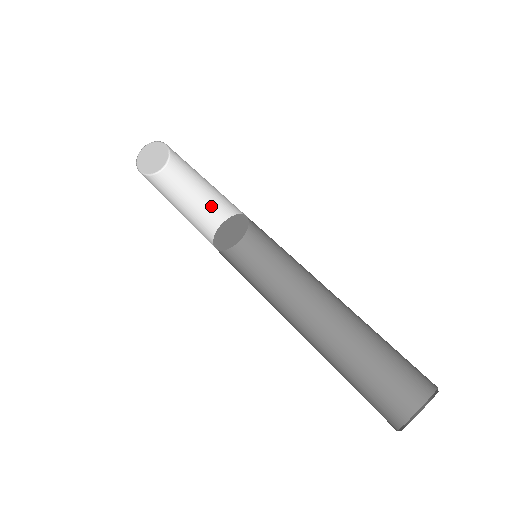
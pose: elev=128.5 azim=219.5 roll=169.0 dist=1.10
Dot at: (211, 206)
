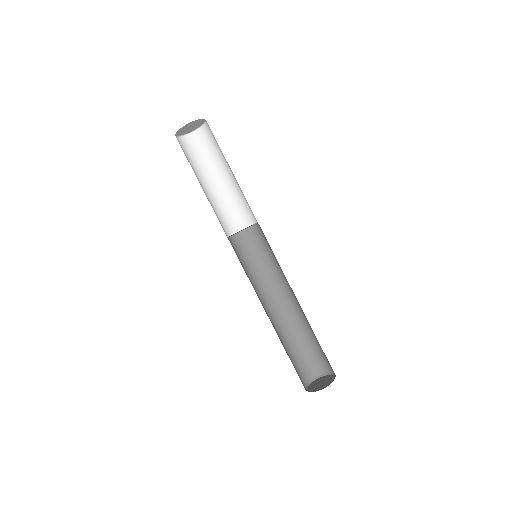
Dot at: (227, 191)
